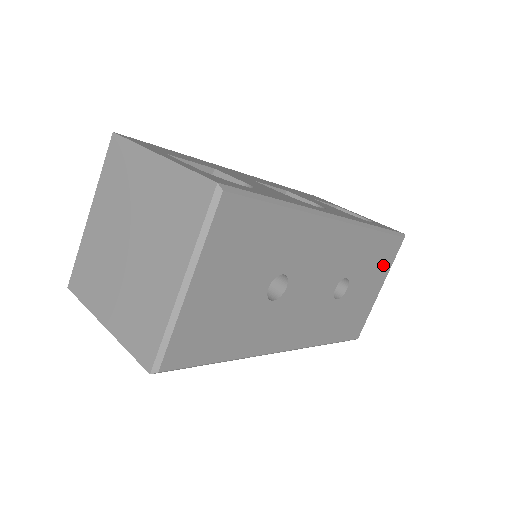
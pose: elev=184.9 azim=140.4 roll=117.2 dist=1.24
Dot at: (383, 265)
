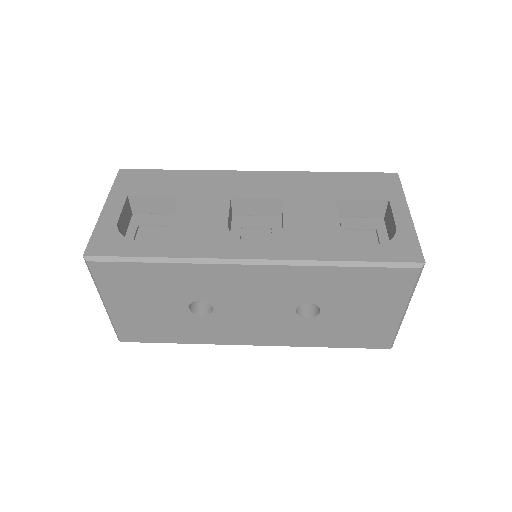
Dot at: (387, 293)
